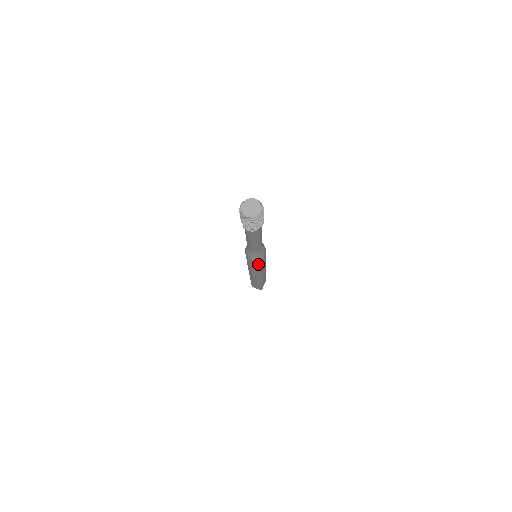
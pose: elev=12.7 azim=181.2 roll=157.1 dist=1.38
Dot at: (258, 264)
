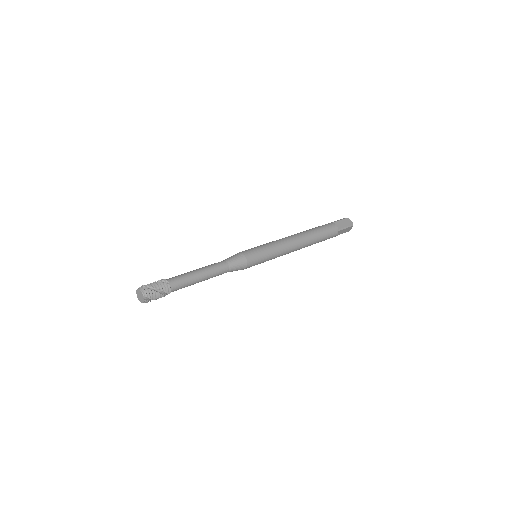
Dot at: occluded
